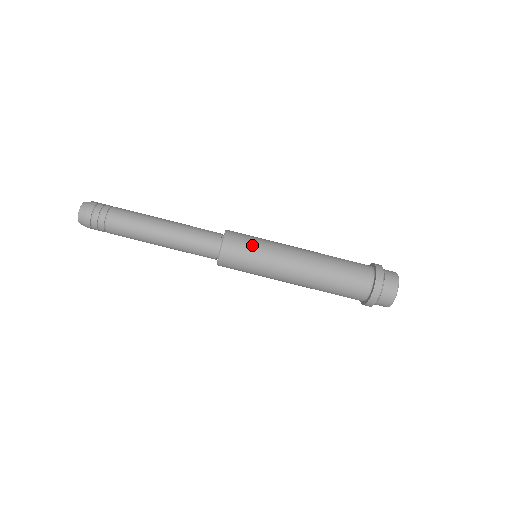
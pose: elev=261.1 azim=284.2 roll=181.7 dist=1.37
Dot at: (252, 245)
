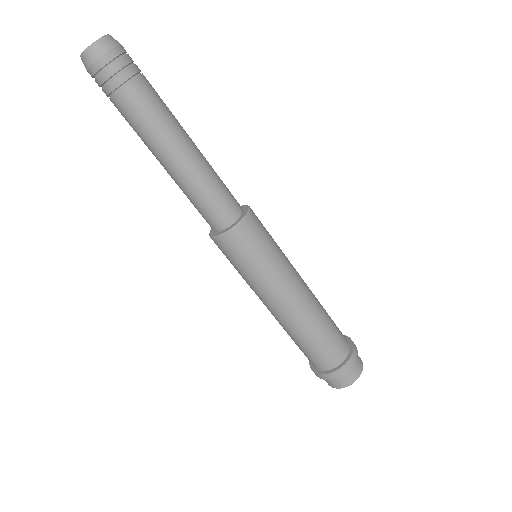
Dot at: (263, 252)
